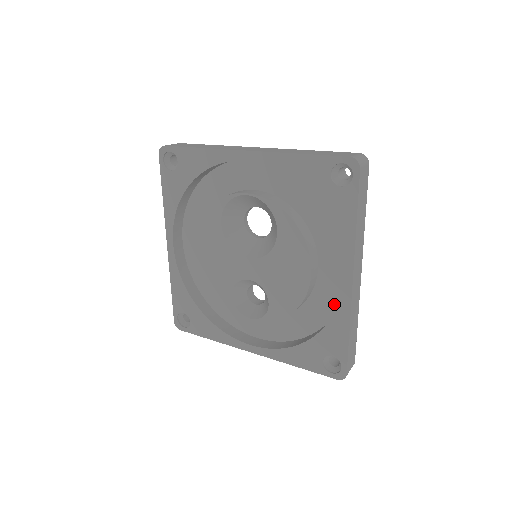
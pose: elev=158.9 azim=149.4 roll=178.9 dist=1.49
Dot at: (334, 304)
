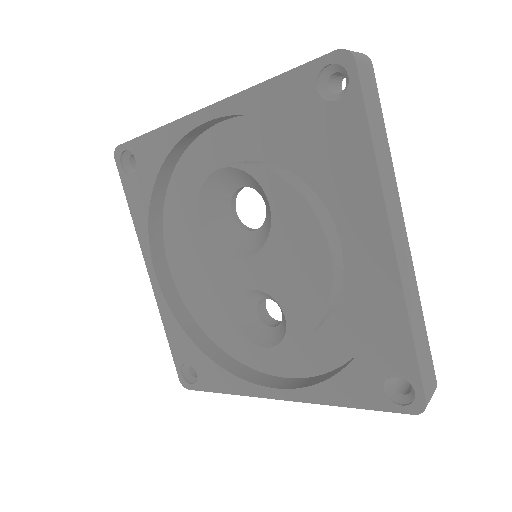
Dot at: (378, 294)
